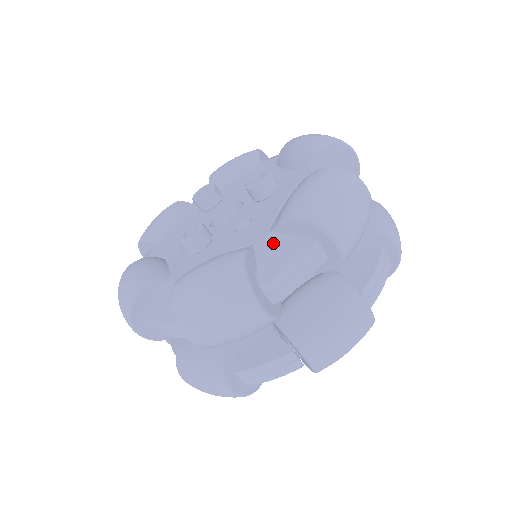
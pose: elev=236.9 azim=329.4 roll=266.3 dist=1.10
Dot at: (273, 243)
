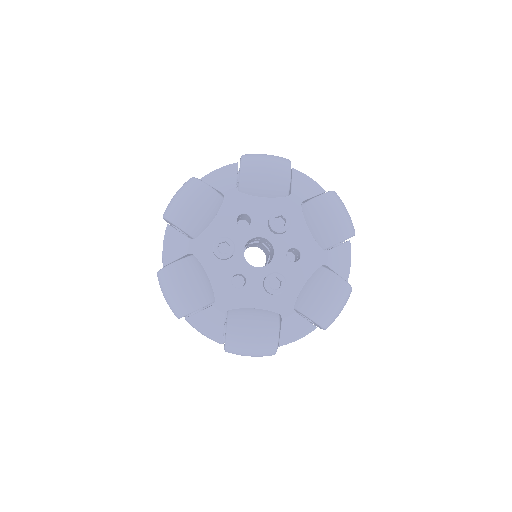
Dot at: (335, 257)
